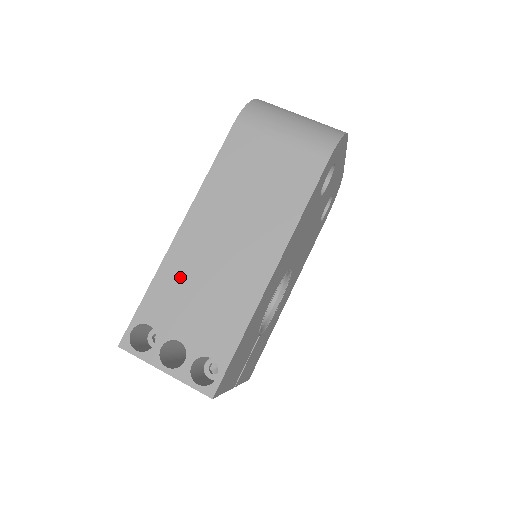
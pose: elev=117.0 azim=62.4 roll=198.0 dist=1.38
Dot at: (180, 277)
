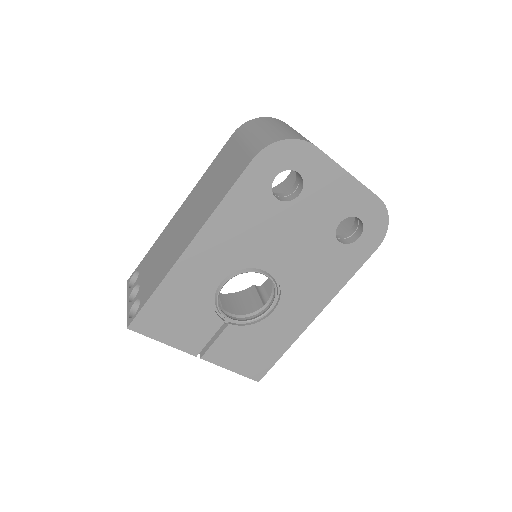
Dot at: (161, 243)
